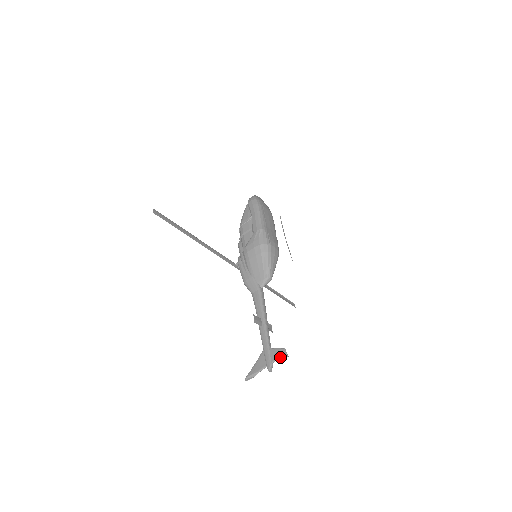
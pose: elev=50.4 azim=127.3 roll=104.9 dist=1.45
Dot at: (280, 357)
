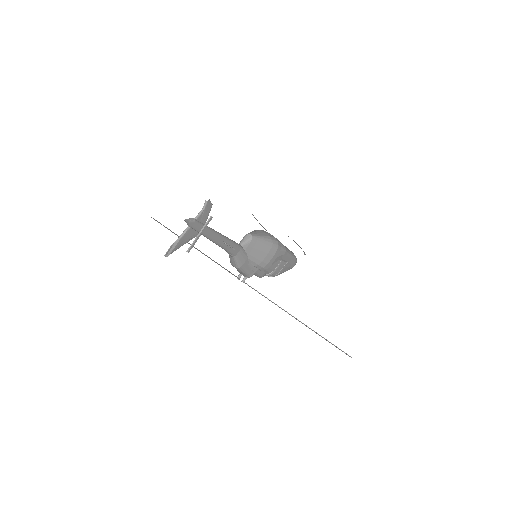
Dot at: (202, 208)
